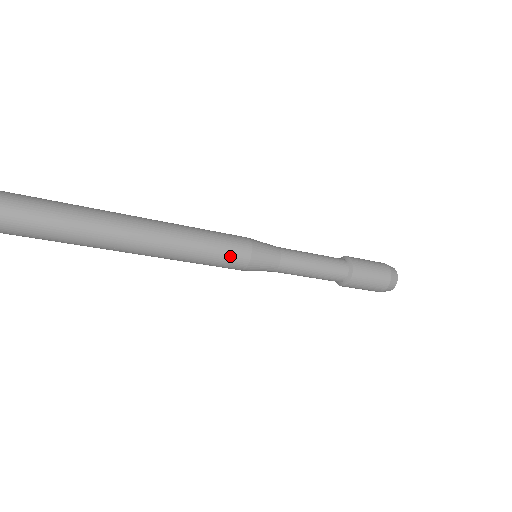
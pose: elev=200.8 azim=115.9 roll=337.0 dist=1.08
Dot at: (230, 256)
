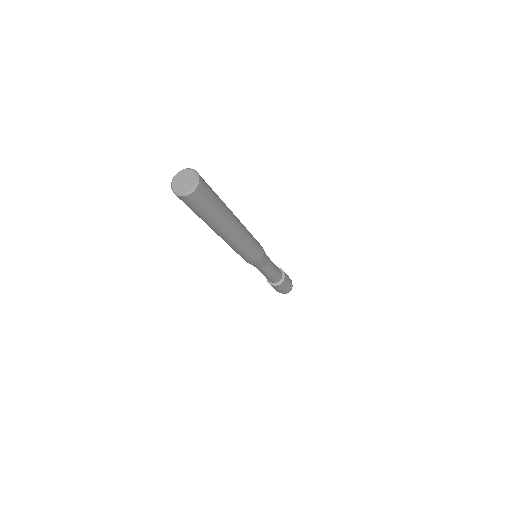
Dot at: (259, 245)
